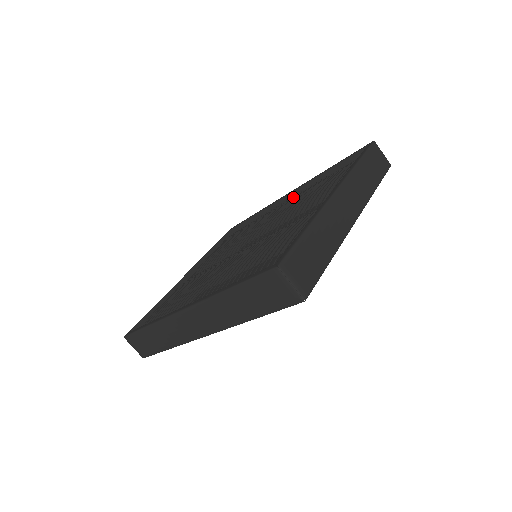
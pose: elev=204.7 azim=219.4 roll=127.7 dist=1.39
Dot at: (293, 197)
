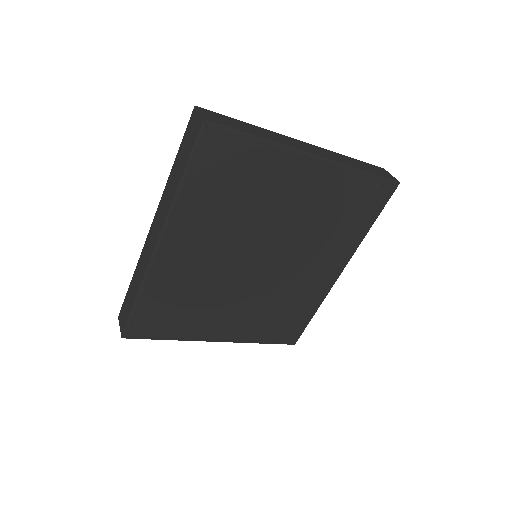
Dot at: occluded
